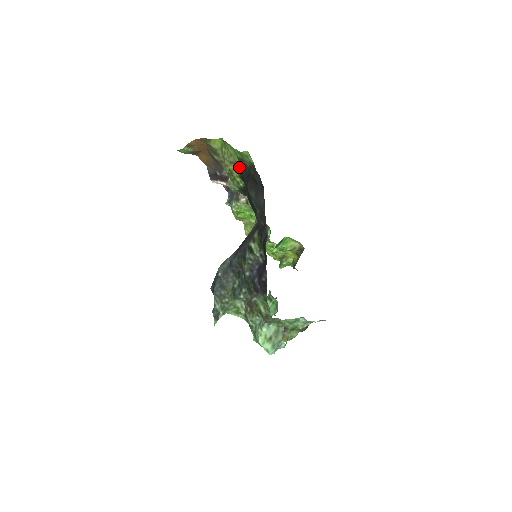
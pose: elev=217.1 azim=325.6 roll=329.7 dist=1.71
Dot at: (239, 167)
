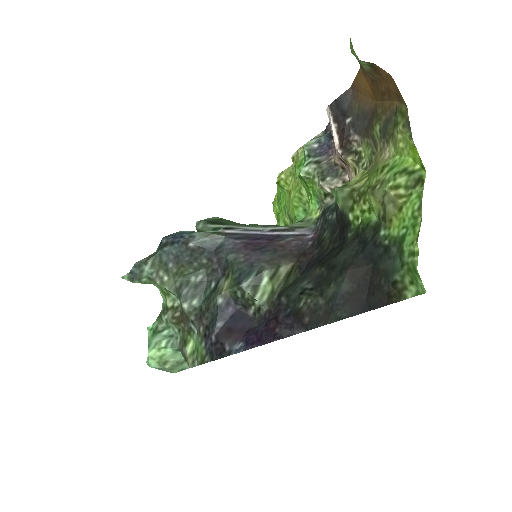
Dot at: (383, 233)
